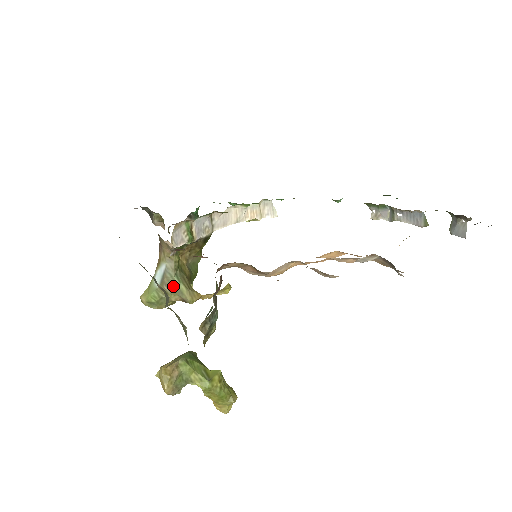
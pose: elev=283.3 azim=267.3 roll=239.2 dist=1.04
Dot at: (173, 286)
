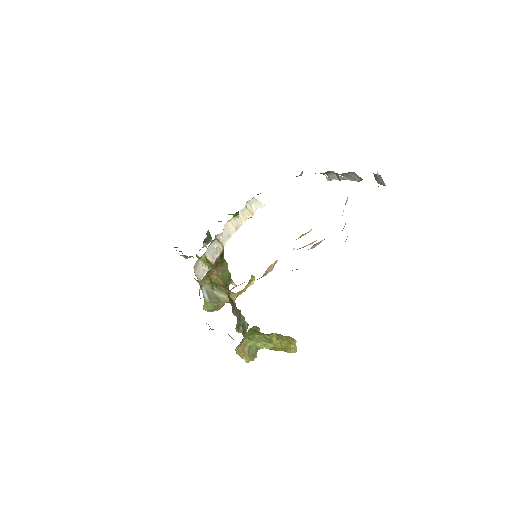
Dot at: (216, 298)
